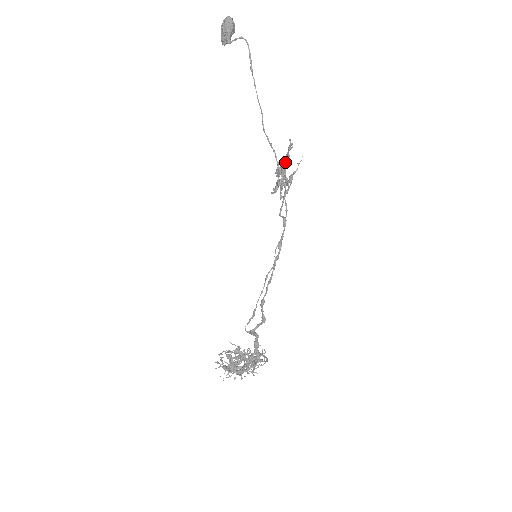
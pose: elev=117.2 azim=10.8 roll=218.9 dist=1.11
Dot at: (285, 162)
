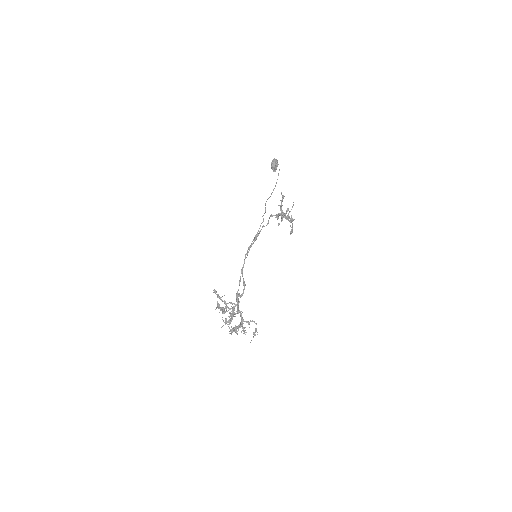
Dot at: (281, 206)
